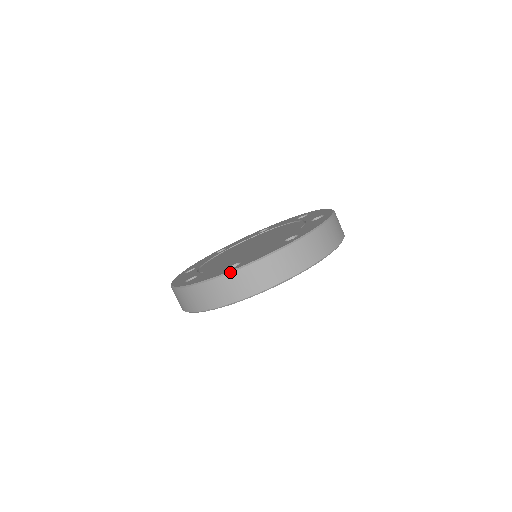
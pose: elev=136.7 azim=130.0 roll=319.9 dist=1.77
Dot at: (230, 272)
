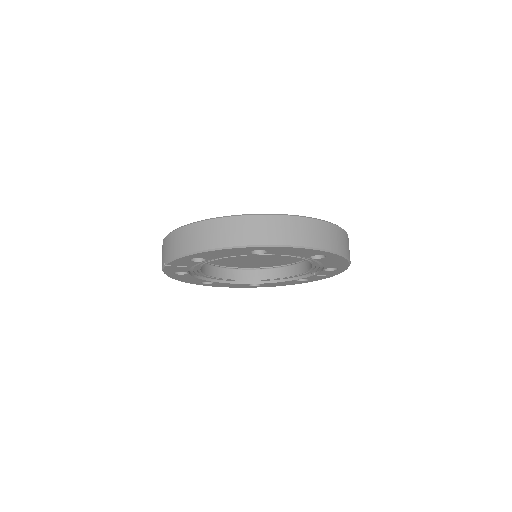
Dot at: (183, 226)
